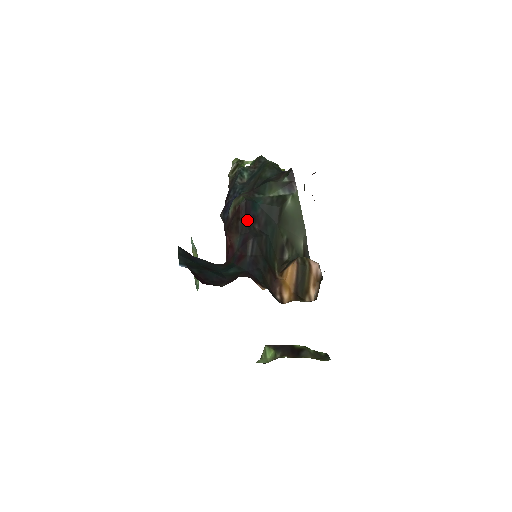
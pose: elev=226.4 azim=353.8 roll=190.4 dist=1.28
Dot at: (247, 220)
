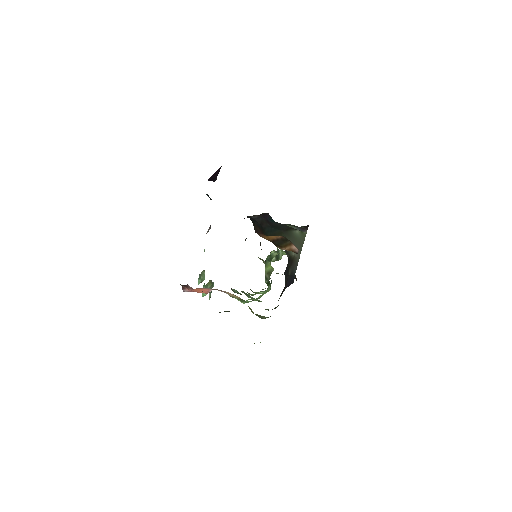
Dot at: (262, 217)
